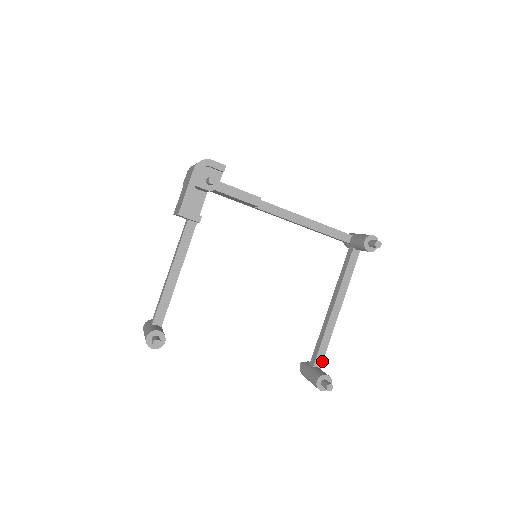
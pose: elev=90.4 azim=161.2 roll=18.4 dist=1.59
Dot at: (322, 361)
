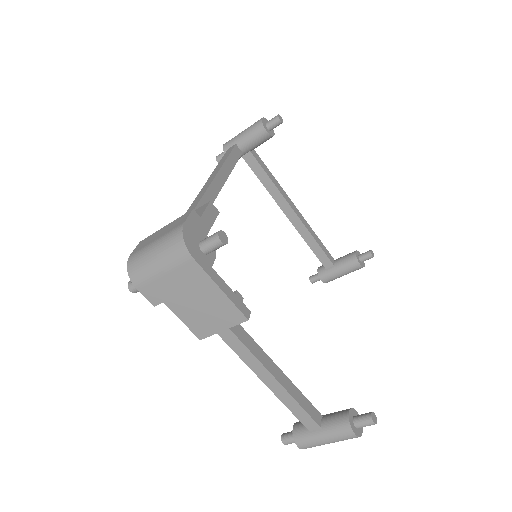
Dot at: (330, 254)
